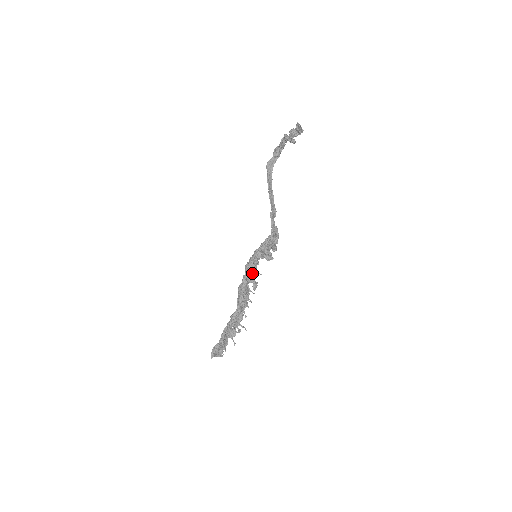
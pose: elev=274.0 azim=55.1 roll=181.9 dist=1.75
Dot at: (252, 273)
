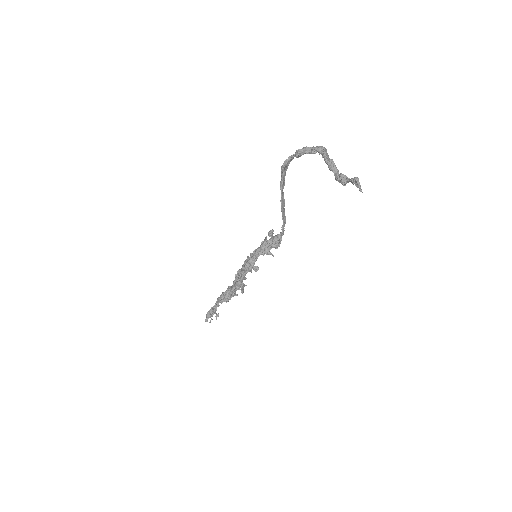
Dot at: occluded
